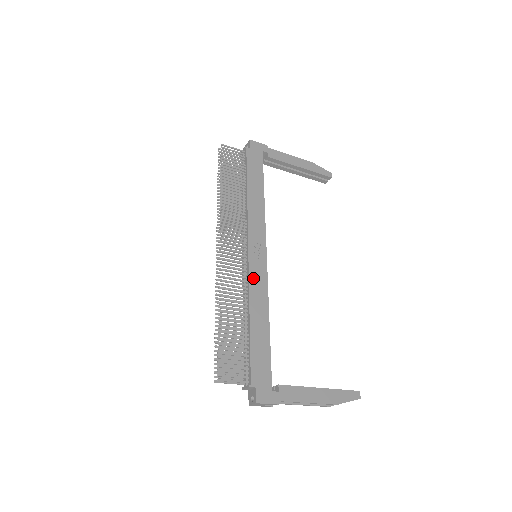
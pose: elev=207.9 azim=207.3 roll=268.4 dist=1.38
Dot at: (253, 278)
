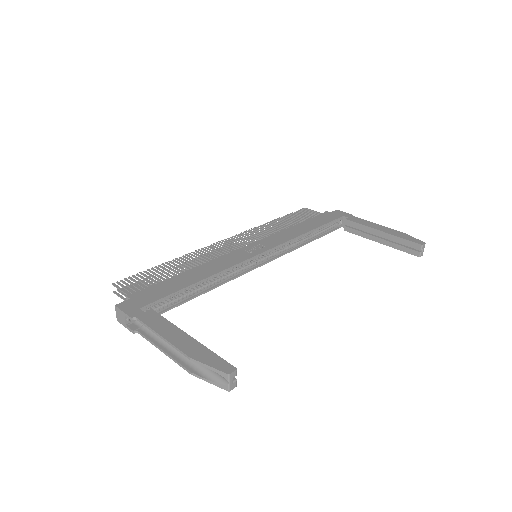
Dot at: (228, 256)
